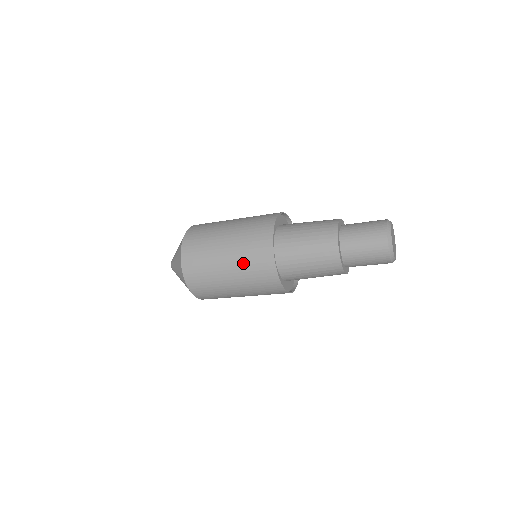
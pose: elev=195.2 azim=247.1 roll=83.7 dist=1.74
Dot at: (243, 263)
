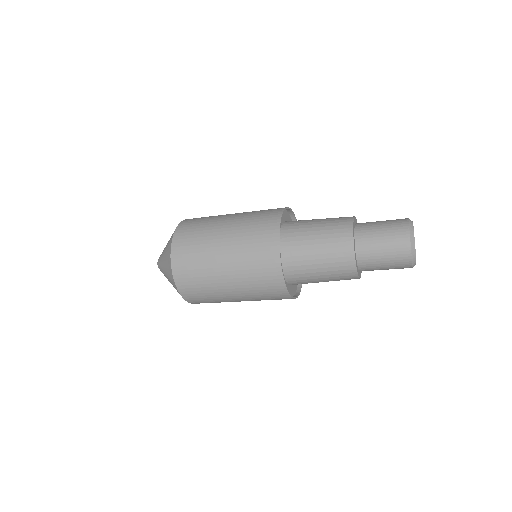
Dot at: (243, 255)
